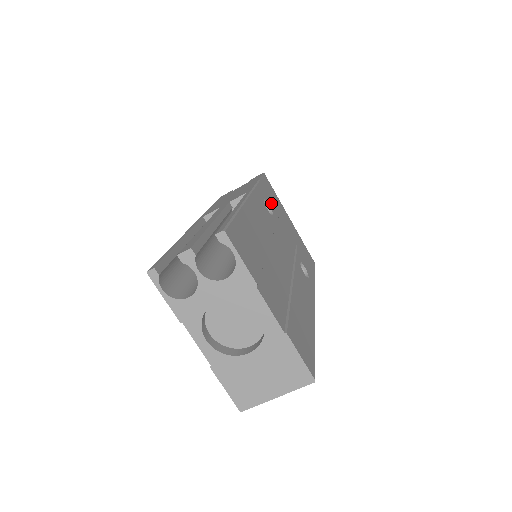
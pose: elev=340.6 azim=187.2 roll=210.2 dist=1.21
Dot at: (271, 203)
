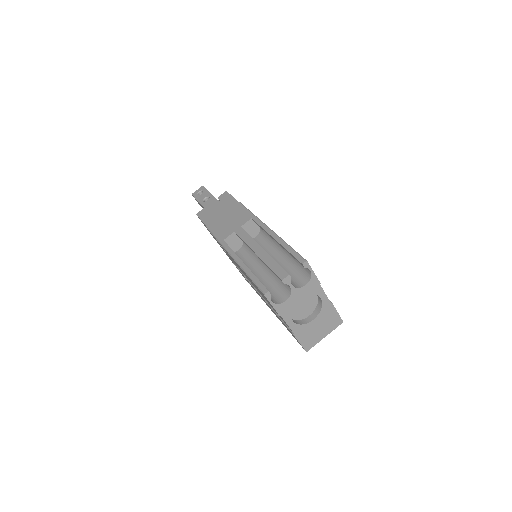
Dot at: occluded
